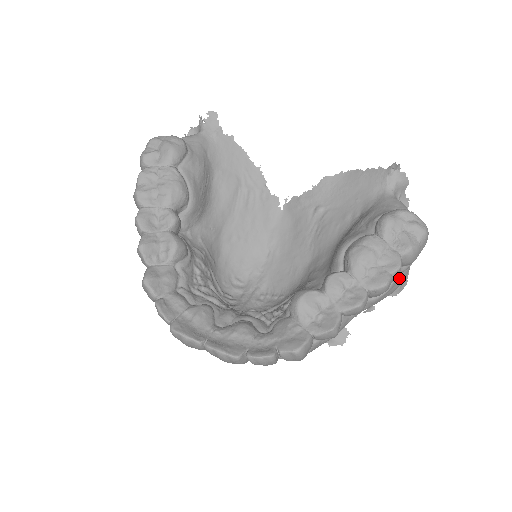
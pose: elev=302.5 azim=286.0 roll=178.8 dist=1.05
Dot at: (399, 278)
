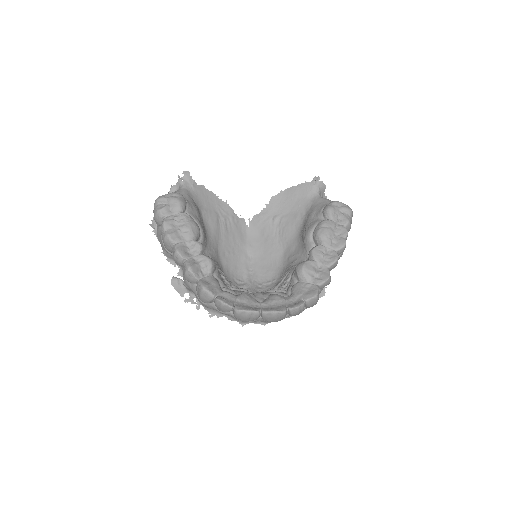
Dot at: occluded
